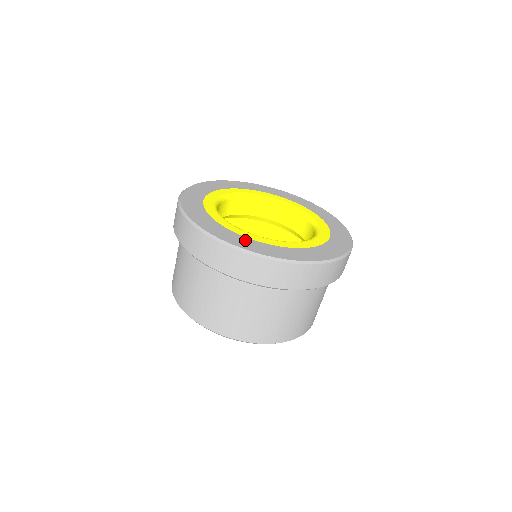
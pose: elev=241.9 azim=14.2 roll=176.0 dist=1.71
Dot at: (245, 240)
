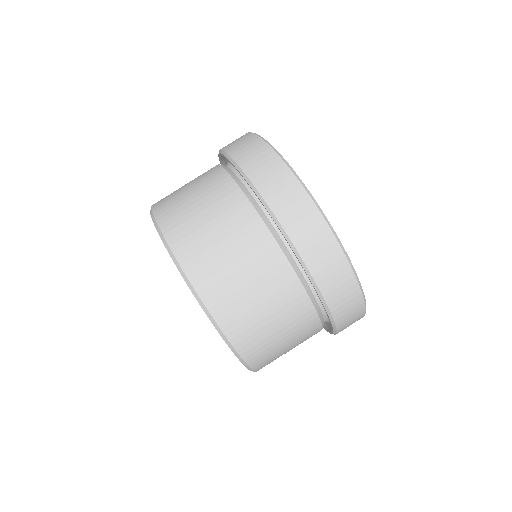
Dot at: occluded
